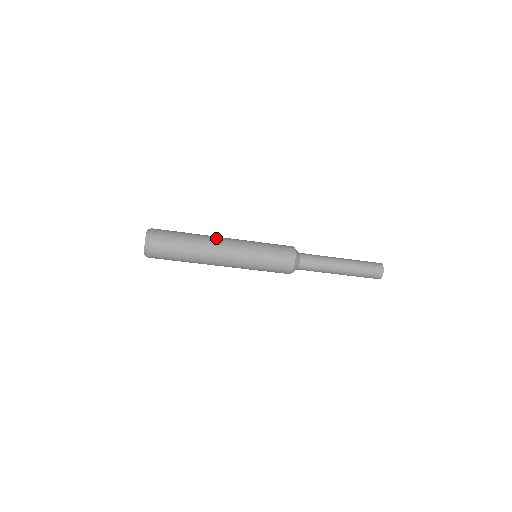
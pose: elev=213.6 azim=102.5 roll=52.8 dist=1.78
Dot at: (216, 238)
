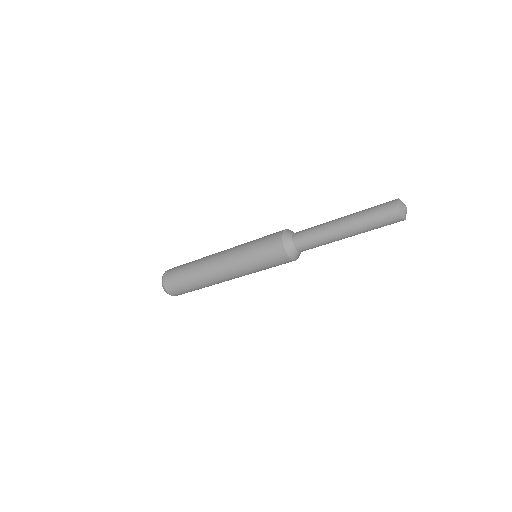
Dot at: (210, 259)
